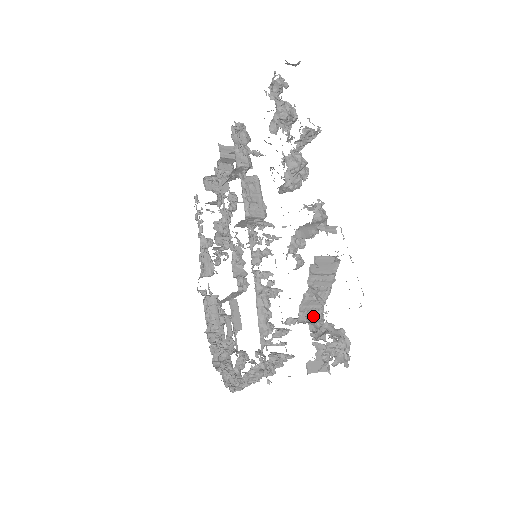
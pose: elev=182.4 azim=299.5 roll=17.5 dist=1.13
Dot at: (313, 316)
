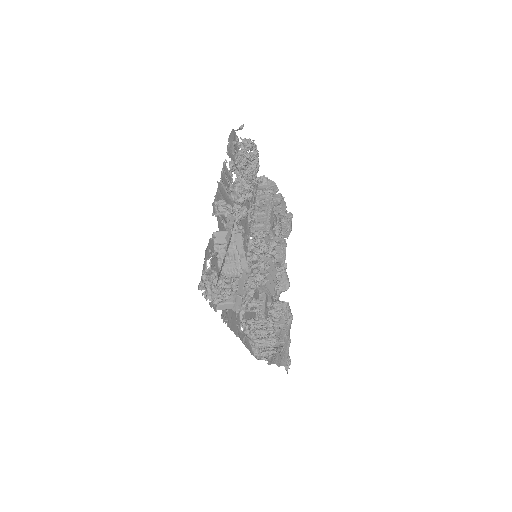
Dot at: (233, 275)
